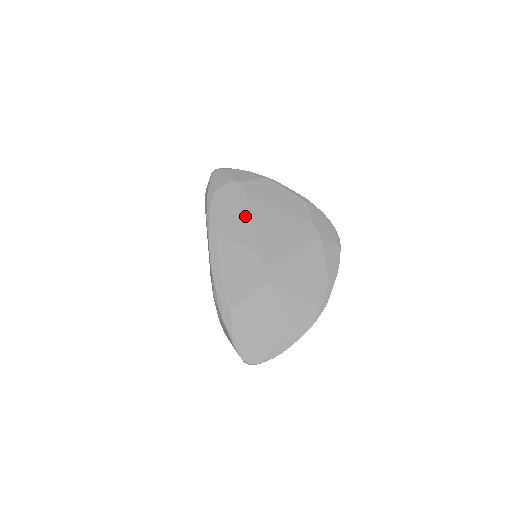
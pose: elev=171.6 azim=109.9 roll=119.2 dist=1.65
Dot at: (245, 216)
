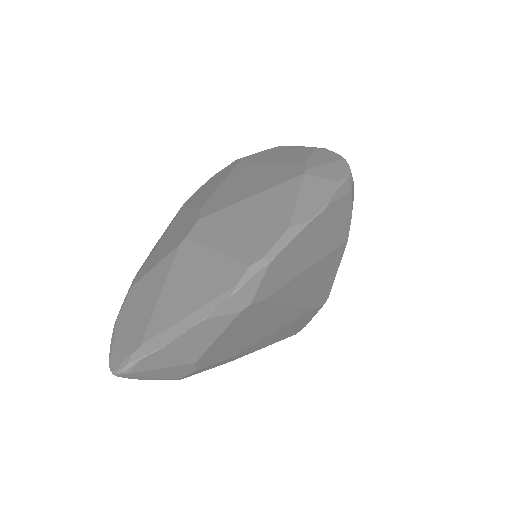
Dot at: (220, 182)
